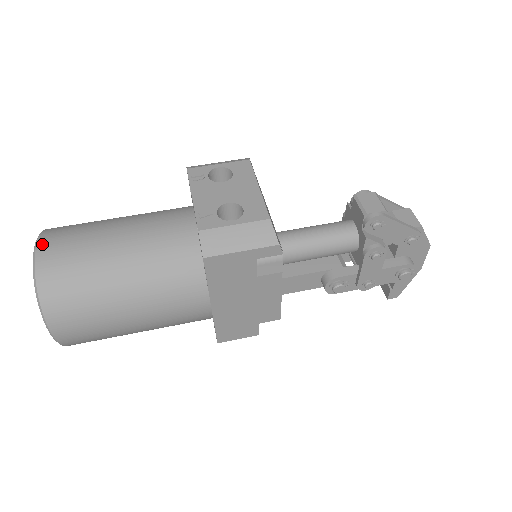
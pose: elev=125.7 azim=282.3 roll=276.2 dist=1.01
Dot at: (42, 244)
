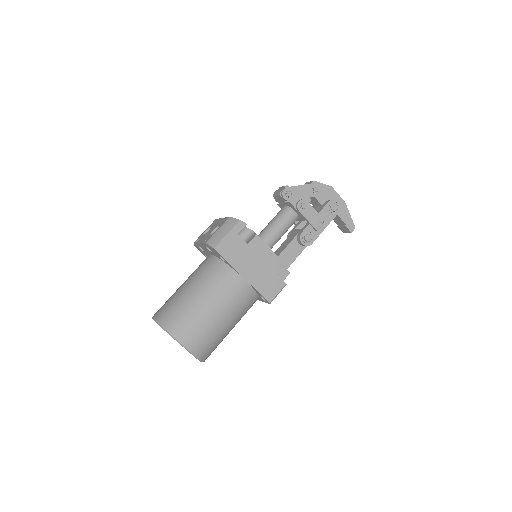
Dot at: (155, 315)
